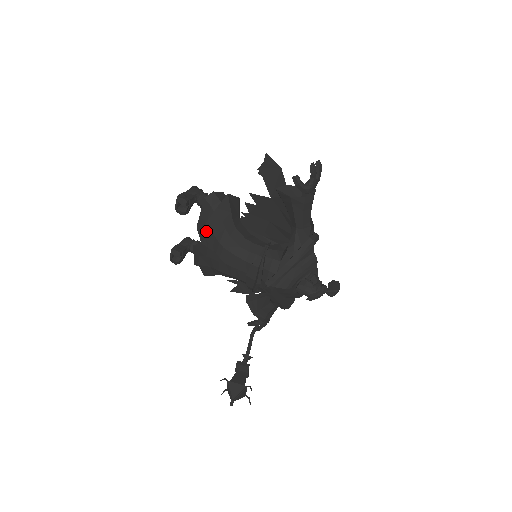
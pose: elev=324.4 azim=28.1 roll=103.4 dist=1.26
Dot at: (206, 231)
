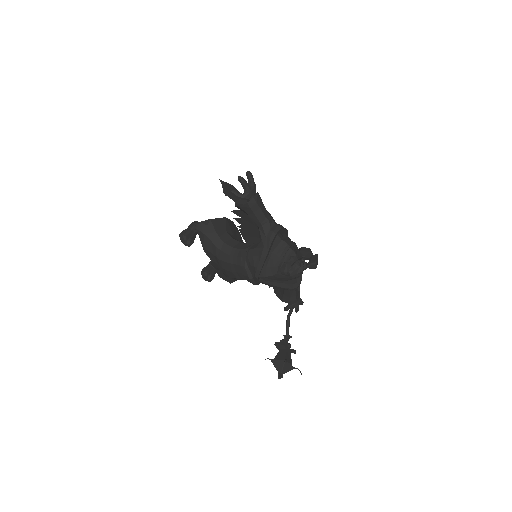
Dot at: (207, 252)
